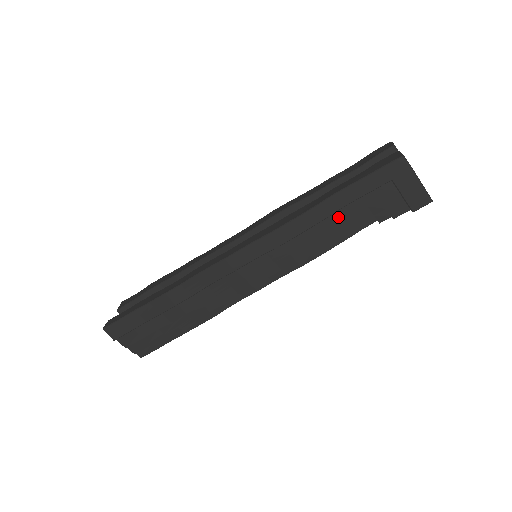
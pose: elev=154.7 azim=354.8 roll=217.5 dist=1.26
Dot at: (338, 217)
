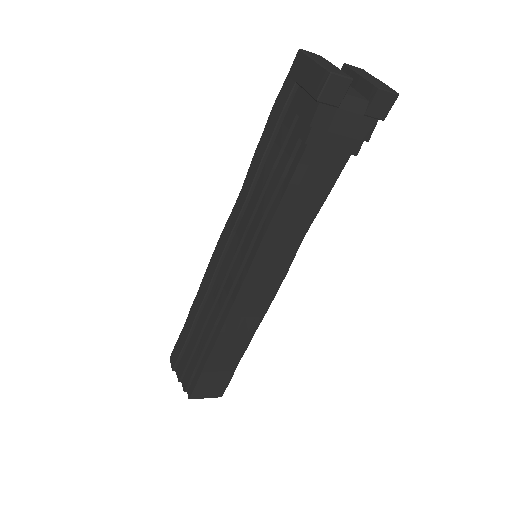
Dot at: (272, 158)
